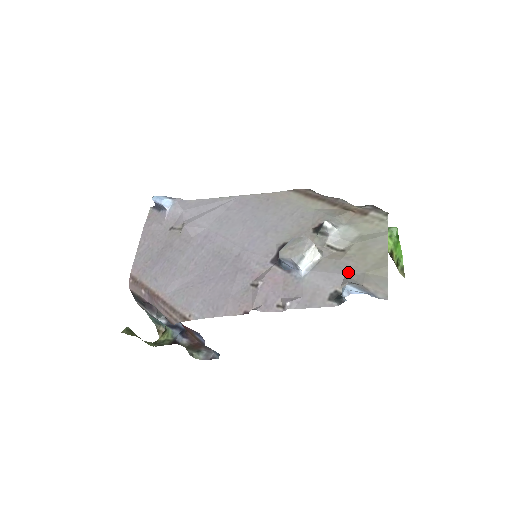
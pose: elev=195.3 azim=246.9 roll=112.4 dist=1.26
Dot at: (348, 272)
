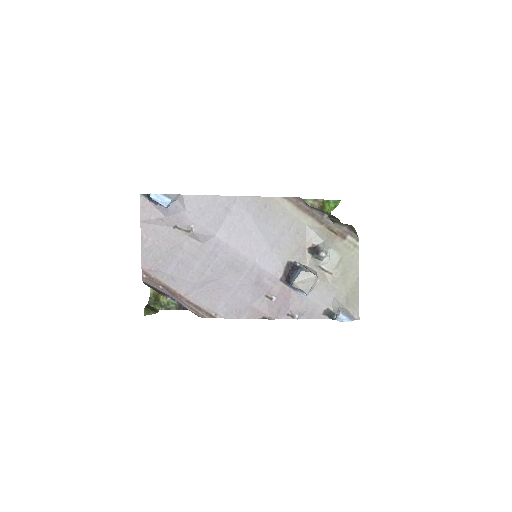
Dot at: (336, 295)
